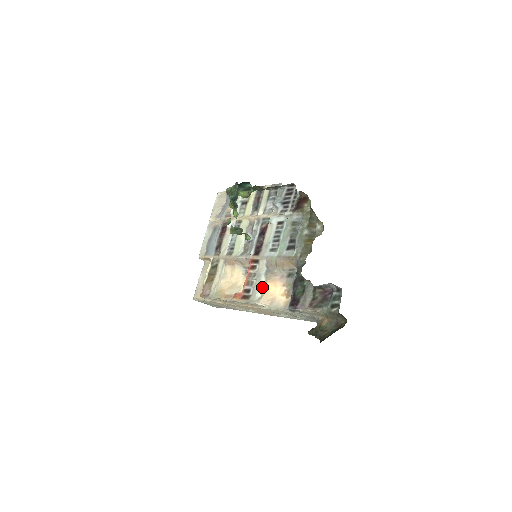
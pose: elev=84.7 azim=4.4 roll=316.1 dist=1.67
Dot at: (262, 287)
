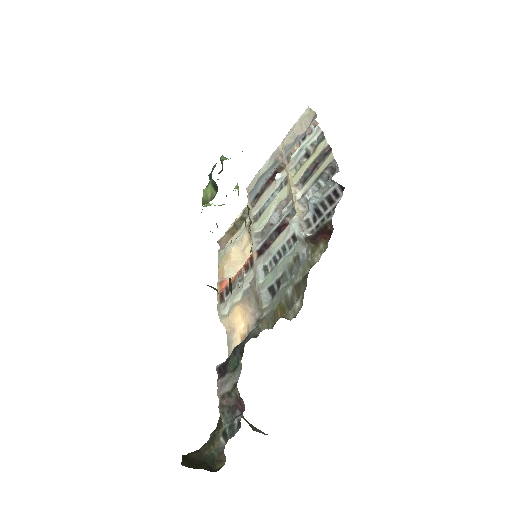
Dot at: (233, 305)
